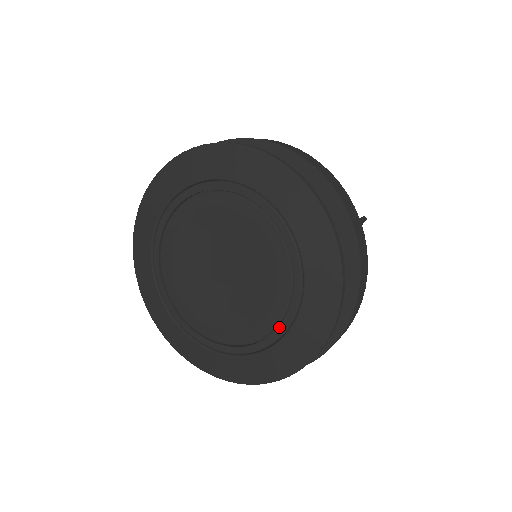
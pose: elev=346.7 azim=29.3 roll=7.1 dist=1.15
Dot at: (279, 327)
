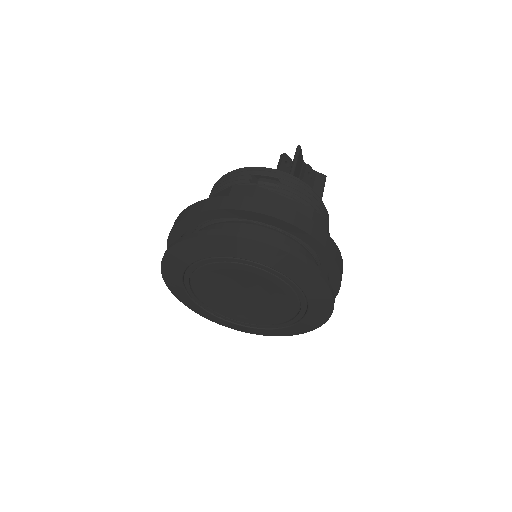
Dot at: (301, 301)
